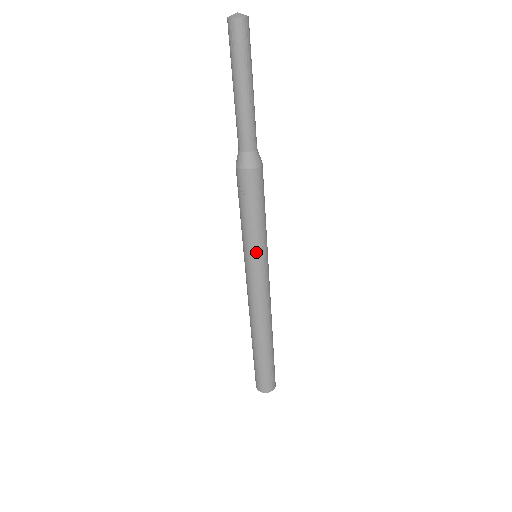
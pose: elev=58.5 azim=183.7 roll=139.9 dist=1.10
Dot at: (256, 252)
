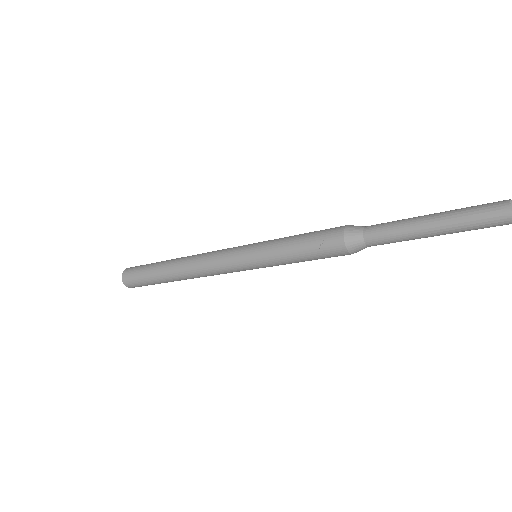
Dot at: (262, 264)
